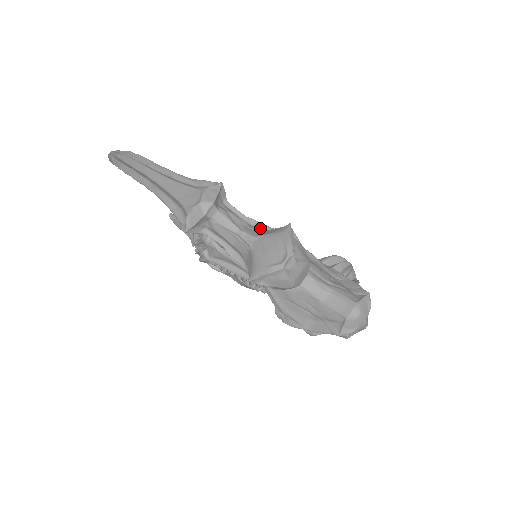
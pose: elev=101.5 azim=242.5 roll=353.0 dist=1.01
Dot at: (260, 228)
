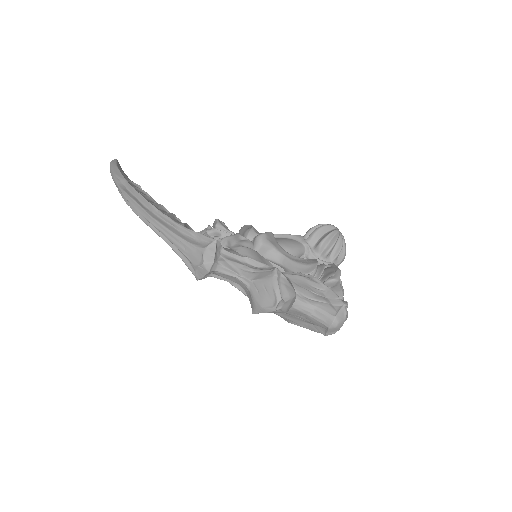
Dot at: (254, 264)
